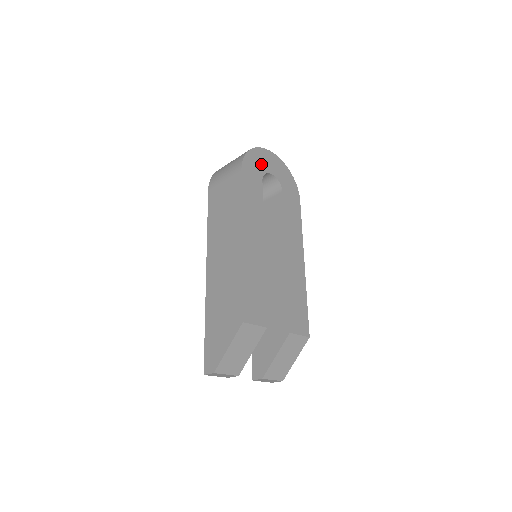
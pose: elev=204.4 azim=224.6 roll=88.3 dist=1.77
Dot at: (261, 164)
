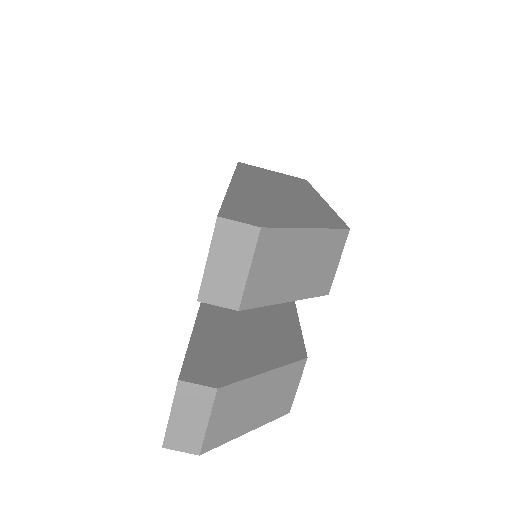
Dot at: occluded
